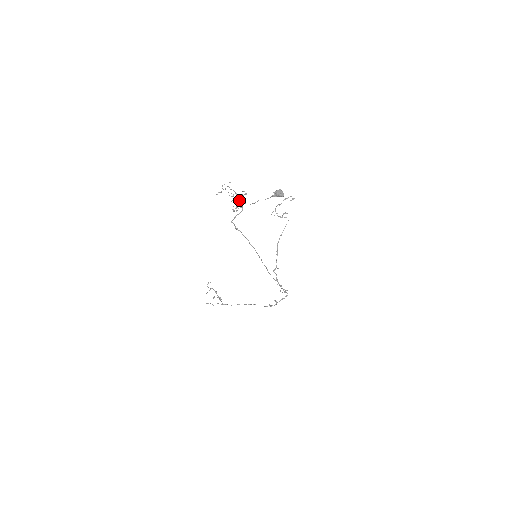
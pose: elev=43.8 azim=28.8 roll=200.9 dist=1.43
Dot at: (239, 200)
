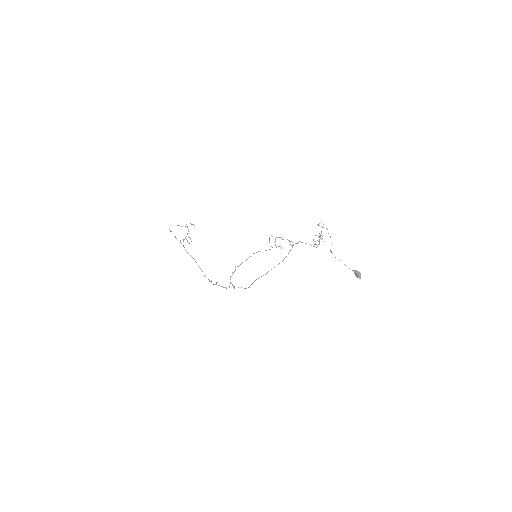
Dot at: occluded
